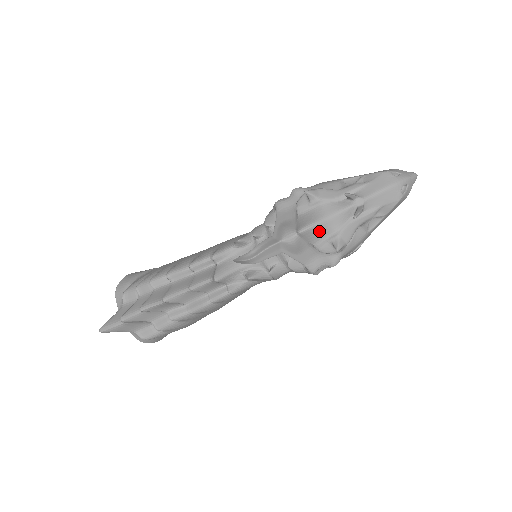
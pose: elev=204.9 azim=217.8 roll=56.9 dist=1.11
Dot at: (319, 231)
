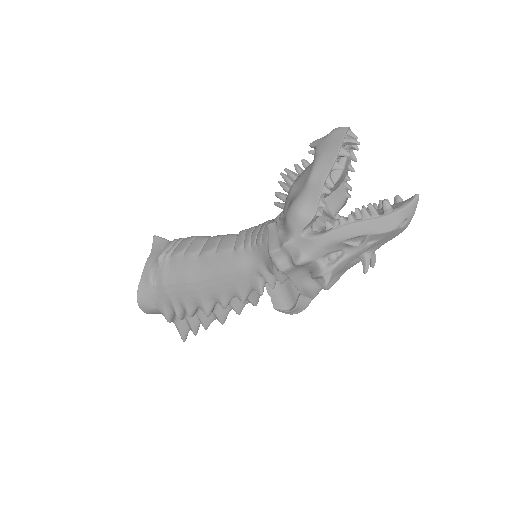
Dot at: occluded
